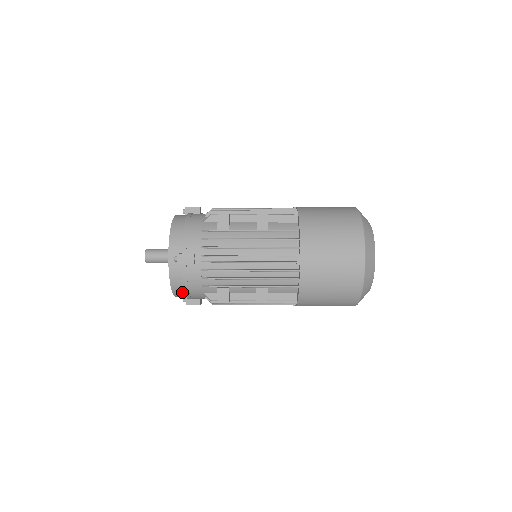
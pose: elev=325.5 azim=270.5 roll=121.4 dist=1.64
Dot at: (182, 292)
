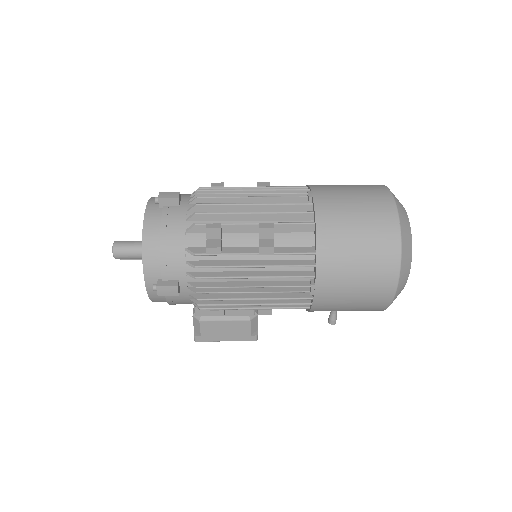
Dot at: (156, 251)
